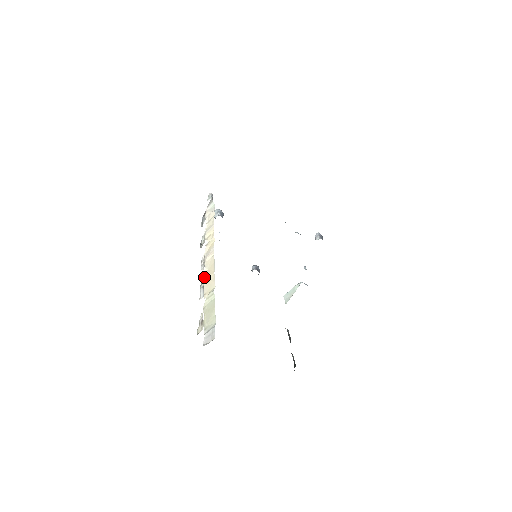
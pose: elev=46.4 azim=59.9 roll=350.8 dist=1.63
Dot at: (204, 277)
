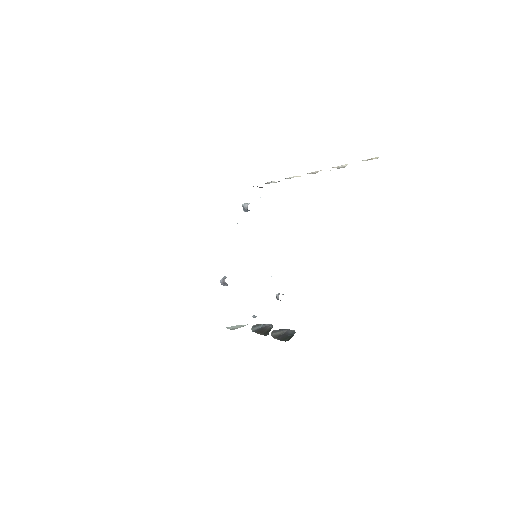
Dot at: (333, 167)
